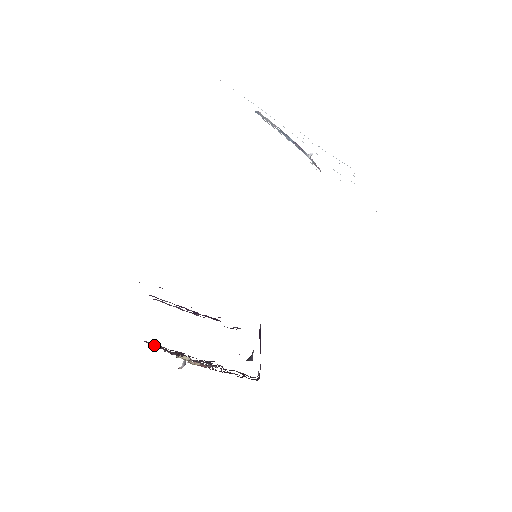
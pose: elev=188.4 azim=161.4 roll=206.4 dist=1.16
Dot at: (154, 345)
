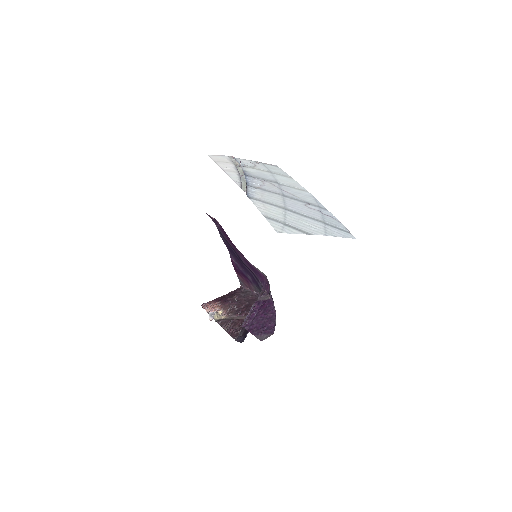
Dot at: (235, 336)
